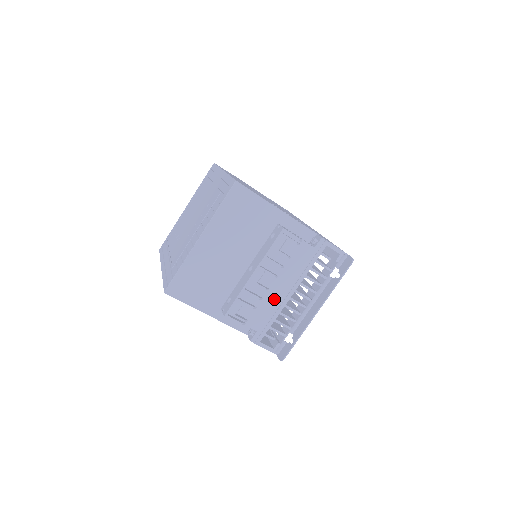
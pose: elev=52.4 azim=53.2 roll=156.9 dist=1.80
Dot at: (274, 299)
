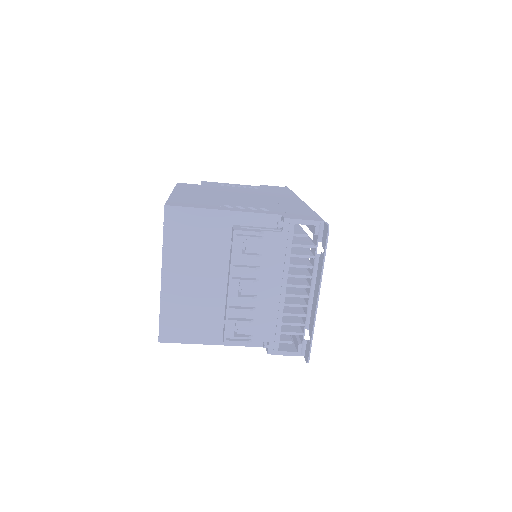
Dot at: (268, 303)
